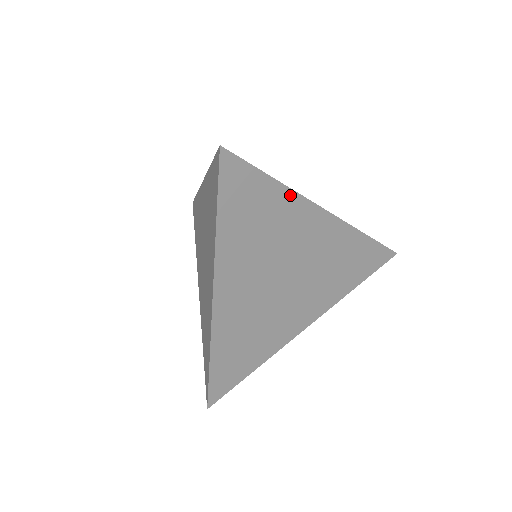
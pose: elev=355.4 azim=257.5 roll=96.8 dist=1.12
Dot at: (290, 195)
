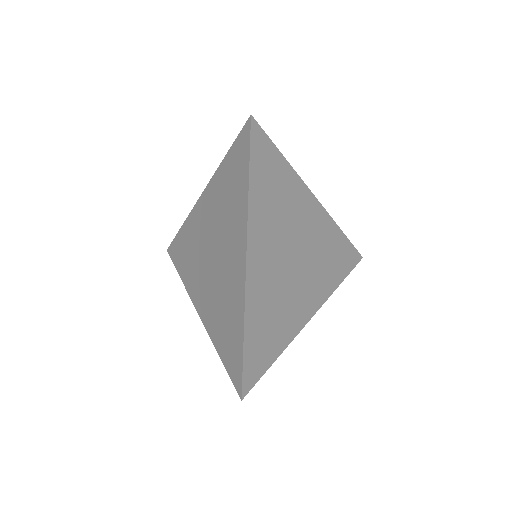
Dot at: (294, 175)
